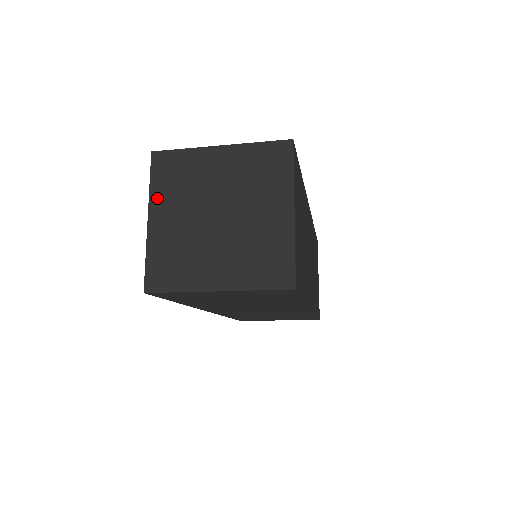
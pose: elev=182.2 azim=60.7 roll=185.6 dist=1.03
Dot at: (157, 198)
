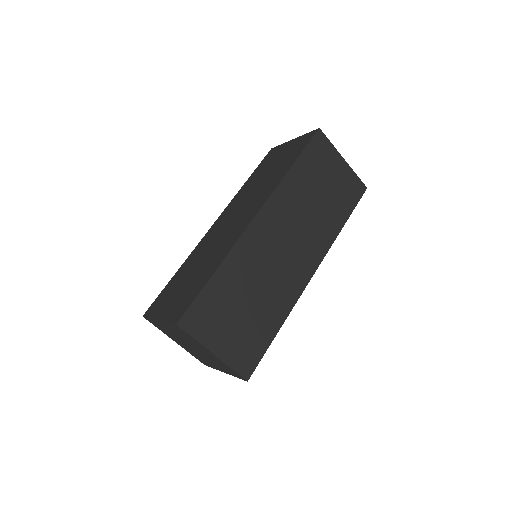
Dot at: (167, 335)
